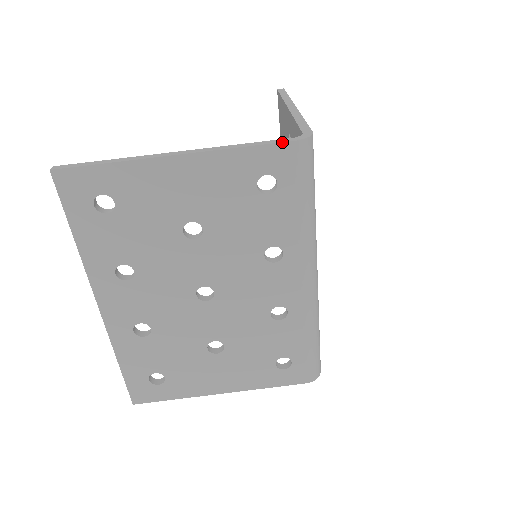
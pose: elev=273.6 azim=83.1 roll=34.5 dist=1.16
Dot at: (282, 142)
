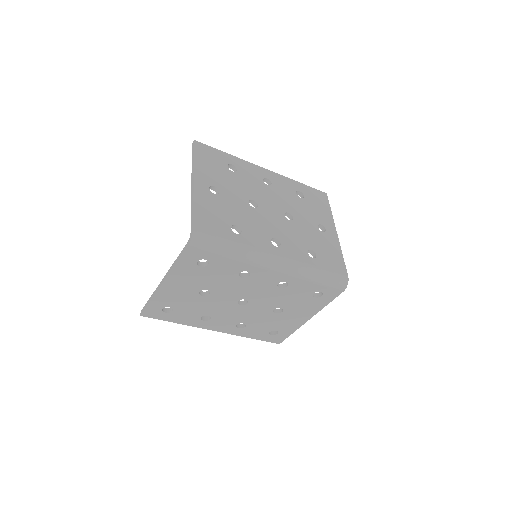
Dot at: (185, 251)
